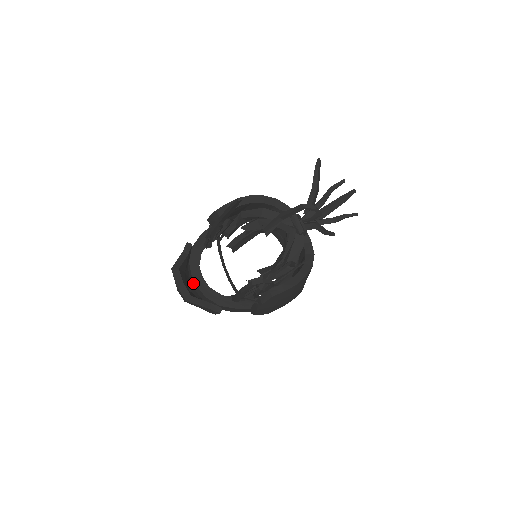
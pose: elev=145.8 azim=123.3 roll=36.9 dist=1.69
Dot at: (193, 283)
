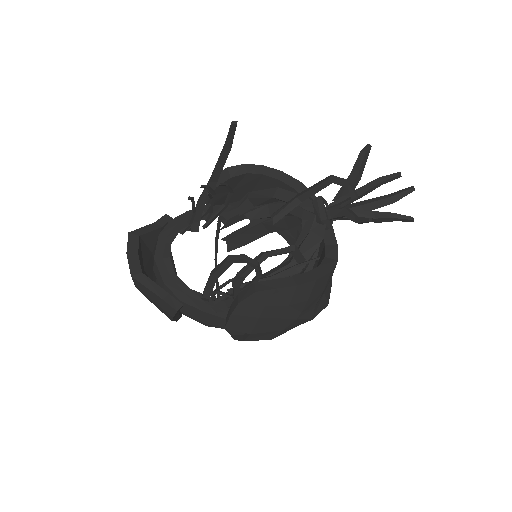
Dot at: (154, 263)
